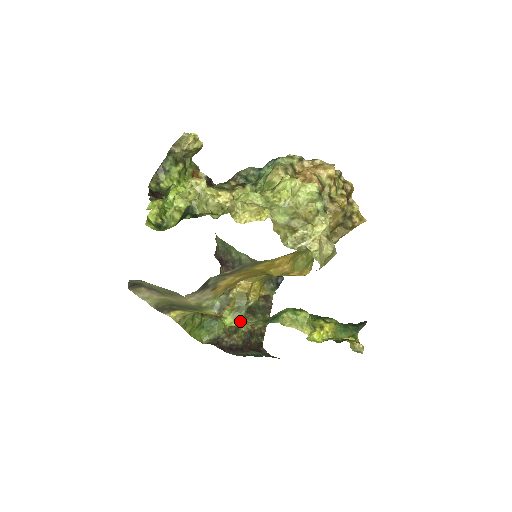
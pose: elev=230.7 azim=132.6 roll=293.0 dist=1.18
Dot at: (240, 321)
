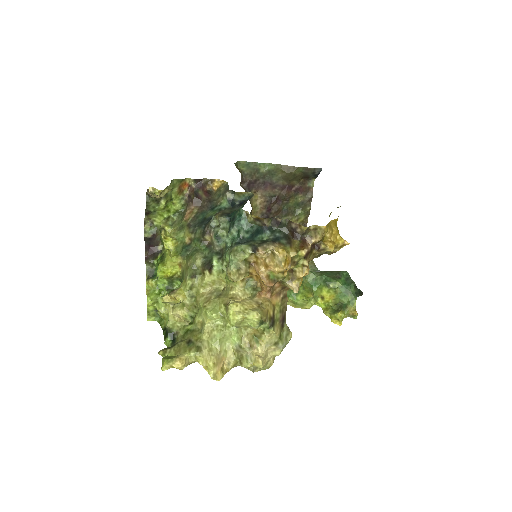
Dot at: occluded
